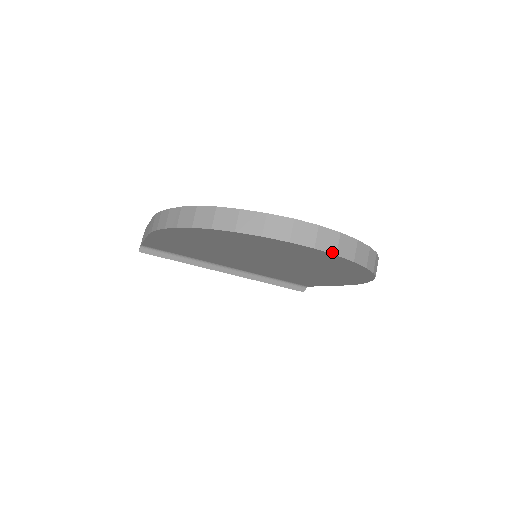
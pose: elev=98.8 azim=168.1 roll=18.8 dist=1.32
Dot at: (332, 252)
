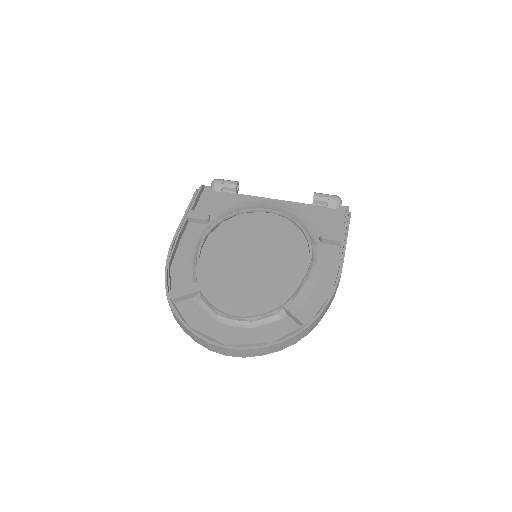
Dot at: occluded
